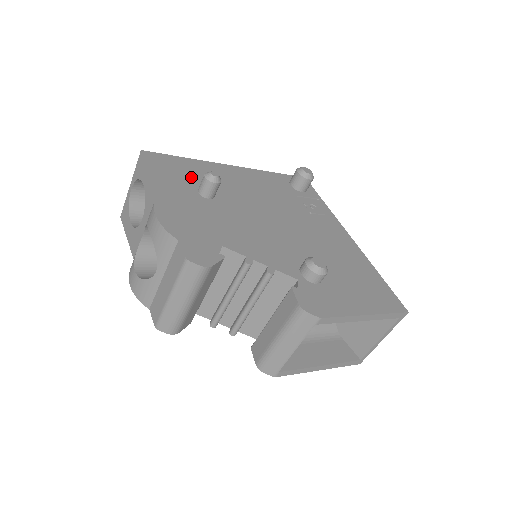
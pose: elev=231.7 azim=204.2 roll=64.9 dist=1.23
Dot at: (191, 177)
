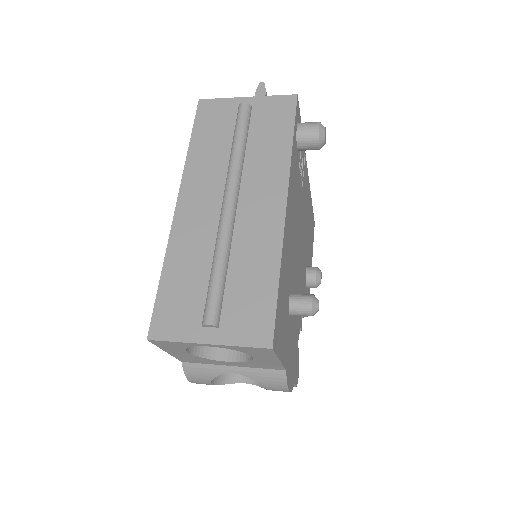
Dot at: (286, 304)
